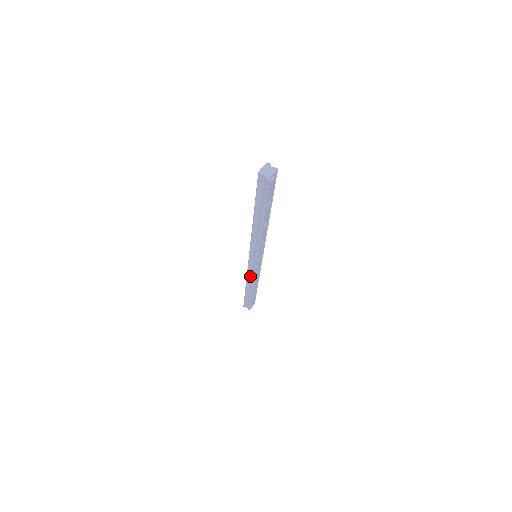
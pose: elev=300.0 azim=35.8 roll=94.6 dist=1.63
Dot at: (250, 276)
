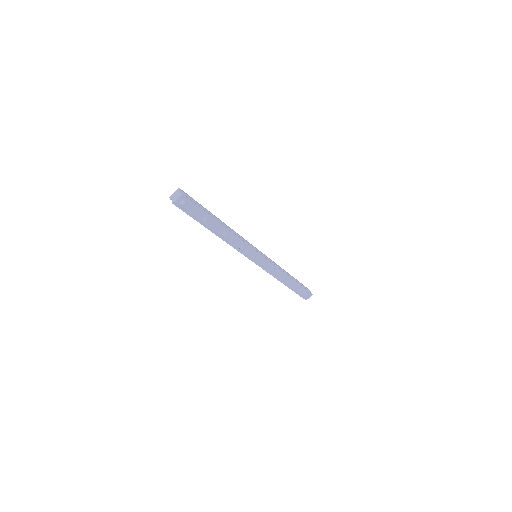
Dot at: occluded
